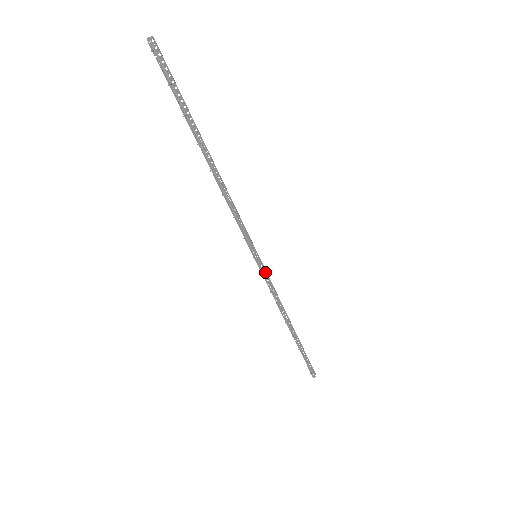
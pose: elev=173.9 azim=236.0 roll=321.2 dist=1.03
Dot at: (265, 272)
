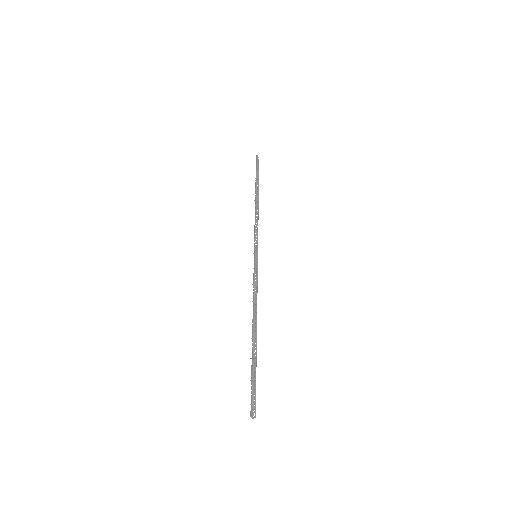
Dot at: (257, 271)
